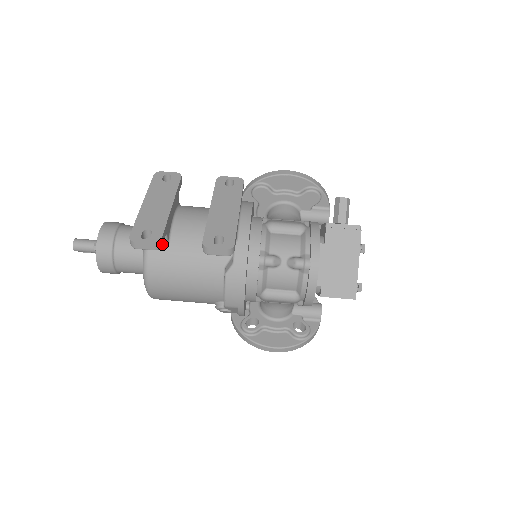
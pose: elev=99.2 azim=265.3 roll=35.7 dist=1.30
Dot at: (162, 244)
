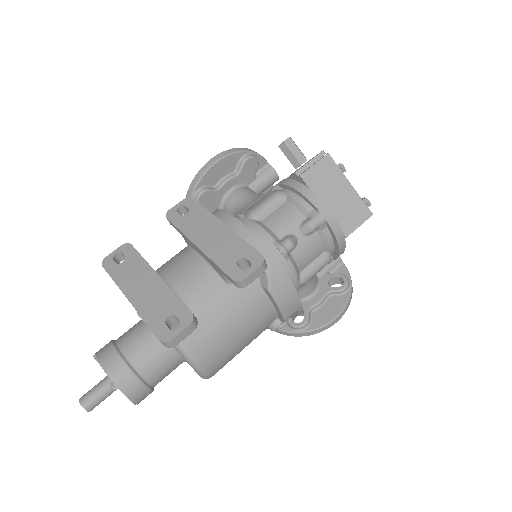
Dot at: (195, 318)
